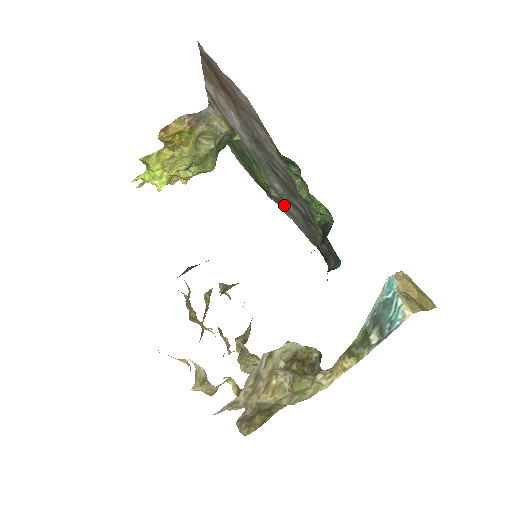
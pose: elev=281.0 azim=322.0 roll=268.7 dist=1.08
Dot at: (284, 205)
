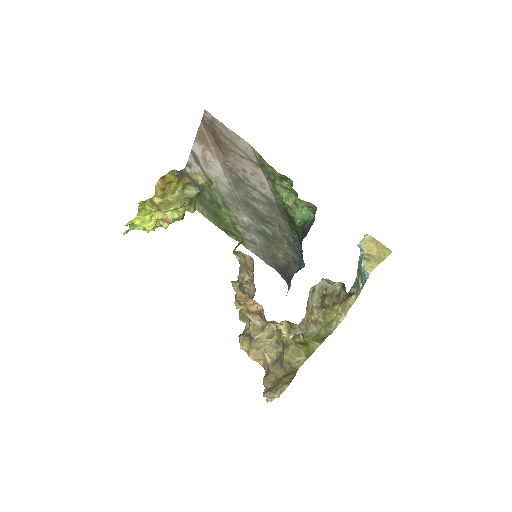
Dot at: (247, 237)
